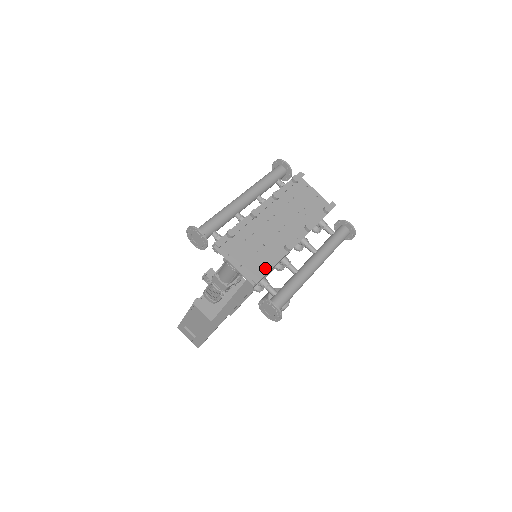
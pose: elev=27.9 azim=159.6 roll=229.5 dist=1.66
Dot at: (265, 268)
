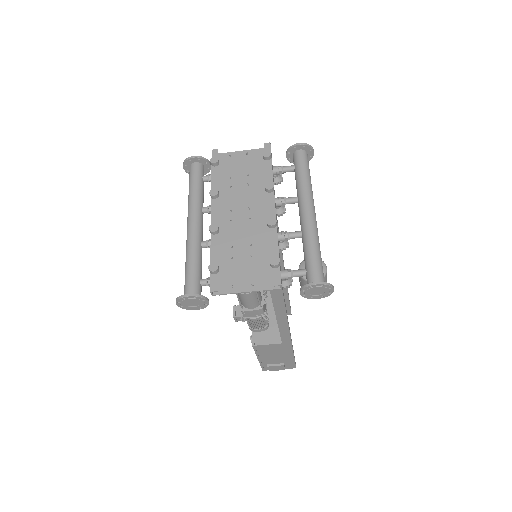
Dot at: (273, 264)
